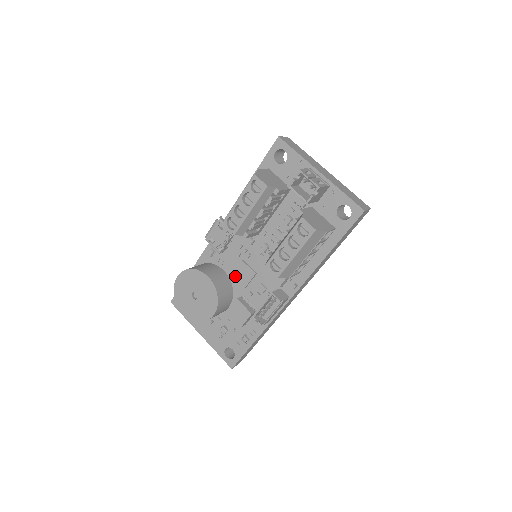
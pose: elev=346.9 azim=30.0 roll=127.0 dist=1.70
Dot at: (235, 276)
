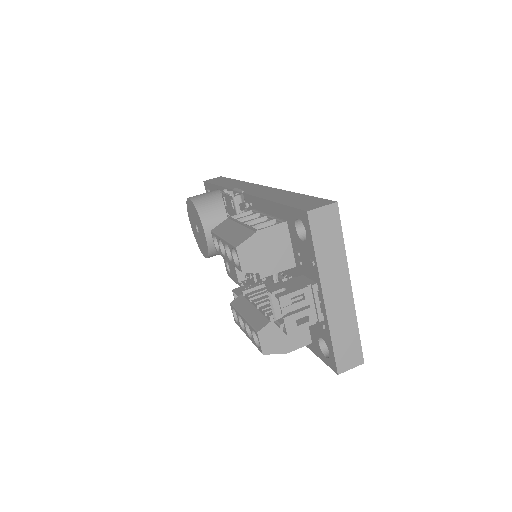
Dot at: occluded
